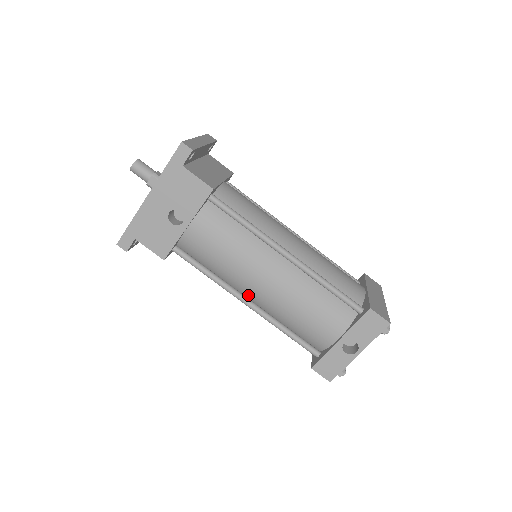
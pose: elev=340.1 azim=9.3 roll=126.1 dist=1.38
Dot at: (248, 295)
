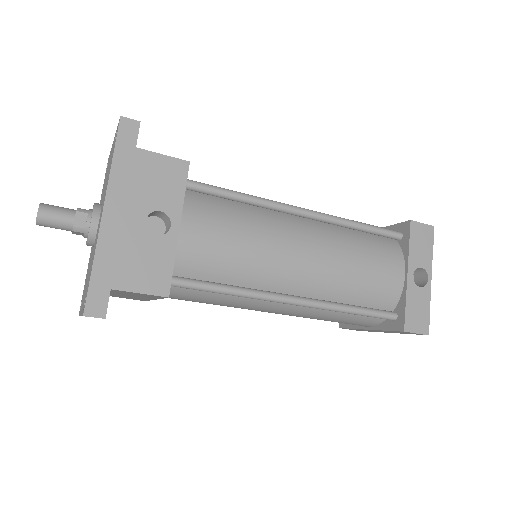
Dot at: (289, 290)
